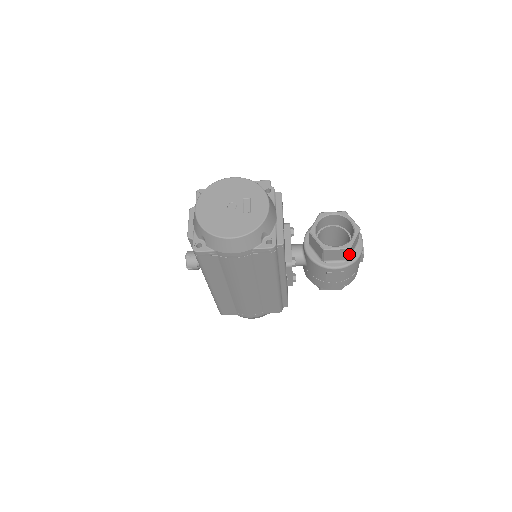
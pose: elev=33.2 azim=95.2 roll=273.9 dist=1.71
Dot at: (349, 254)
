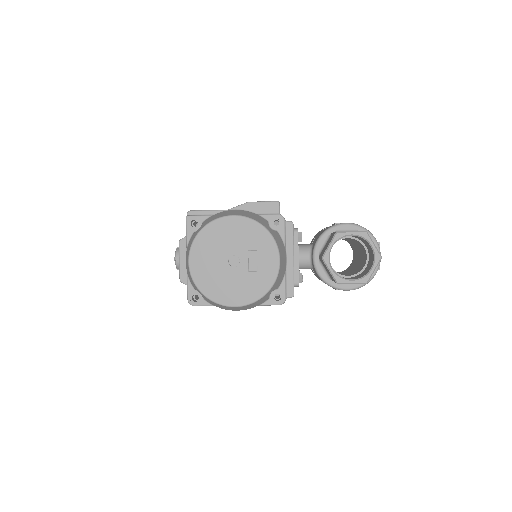
Dot at: occluded
